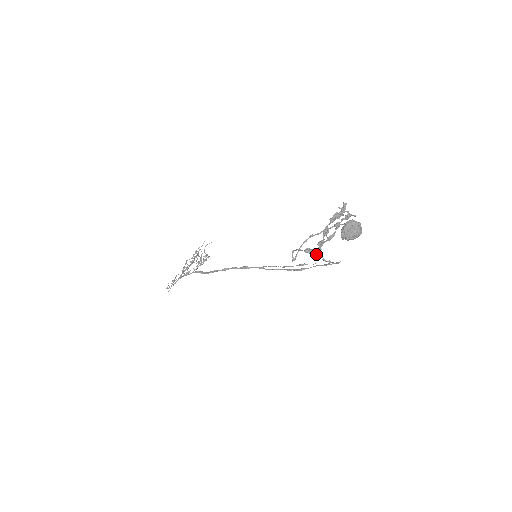
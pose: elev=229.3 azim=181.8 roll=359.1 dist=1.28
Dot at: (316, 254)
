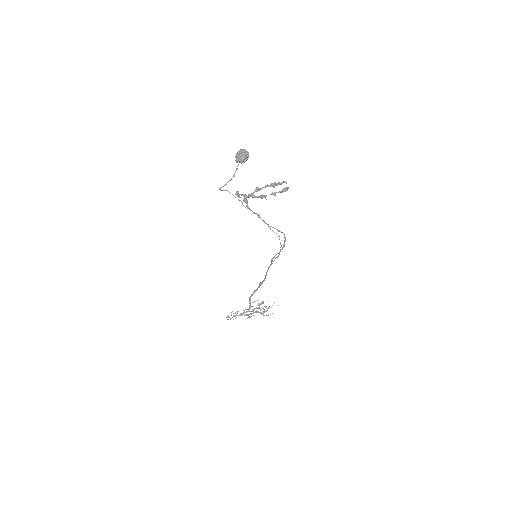
Dot at: (245, 200)
